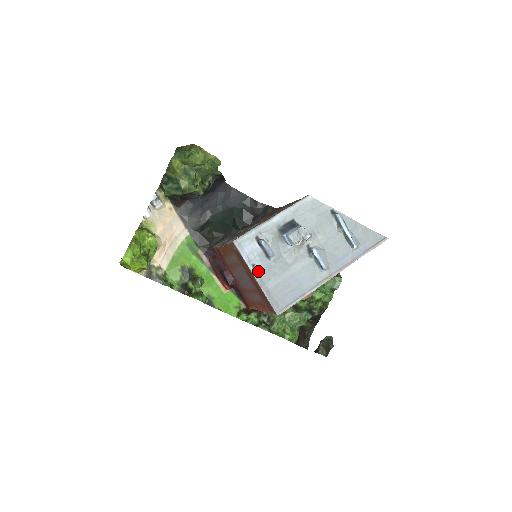
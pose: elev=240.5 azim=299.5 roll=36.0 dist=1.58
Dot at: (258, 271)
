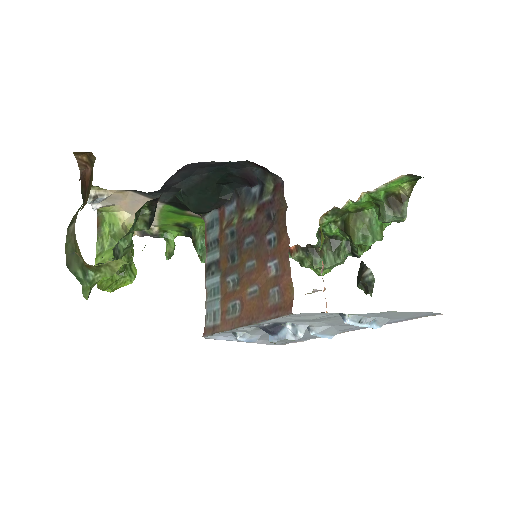
Dot at: occluded
